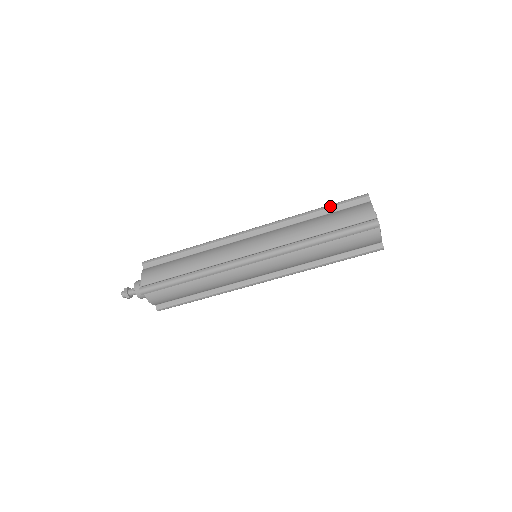
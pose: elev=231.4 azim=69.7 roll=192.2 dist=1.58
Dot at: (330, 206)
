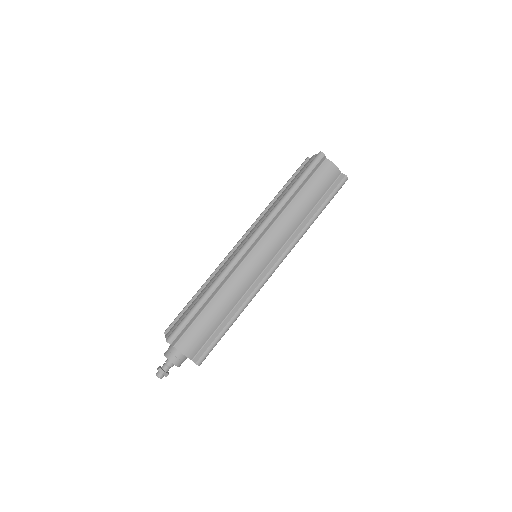
Dot at: (286, 183)
